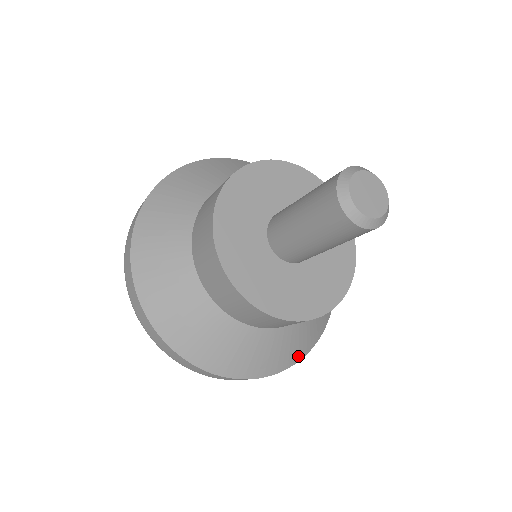
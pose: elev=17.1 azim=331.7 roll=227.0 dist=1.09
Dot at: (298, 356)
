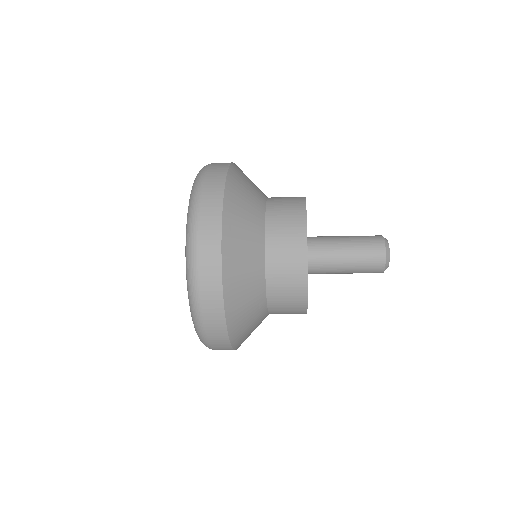
Dot at: occluded
